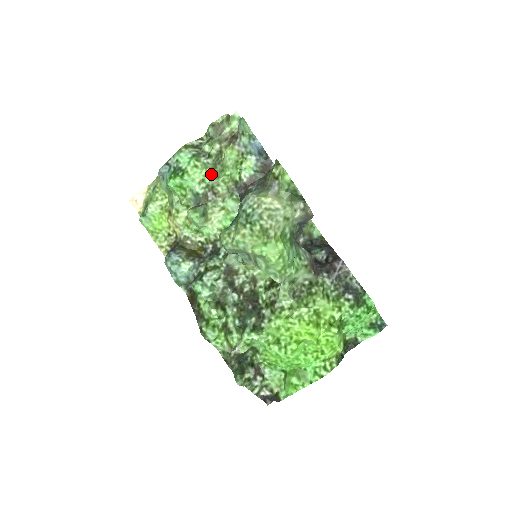
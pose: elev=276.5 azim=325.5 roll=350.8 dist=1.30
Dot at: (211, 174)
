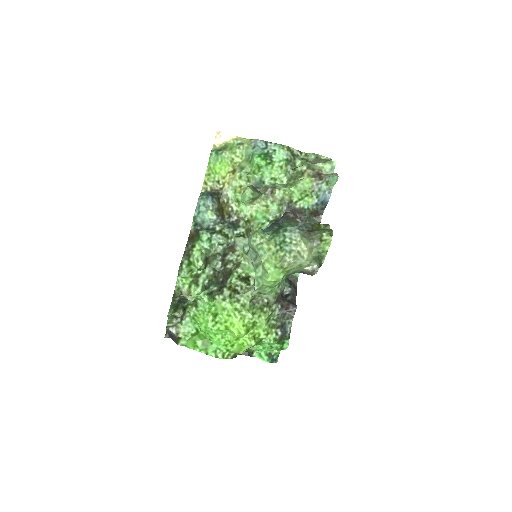
Dot at: (284, 182)
